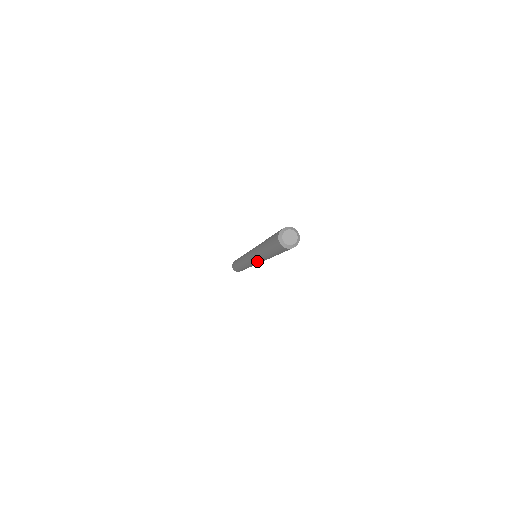
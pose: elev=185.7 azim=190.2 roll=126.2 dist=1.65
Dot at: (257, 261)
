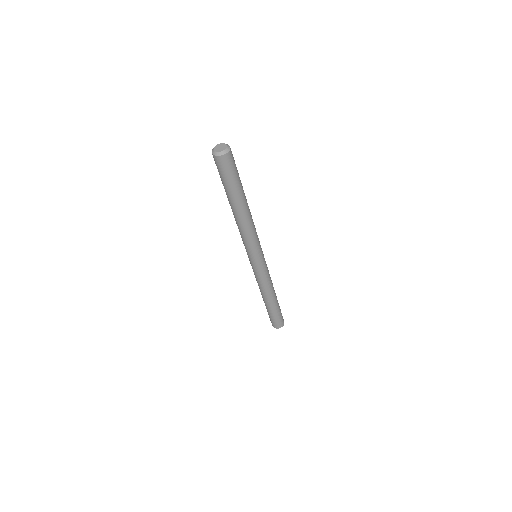
Dot at: (244, 244)
